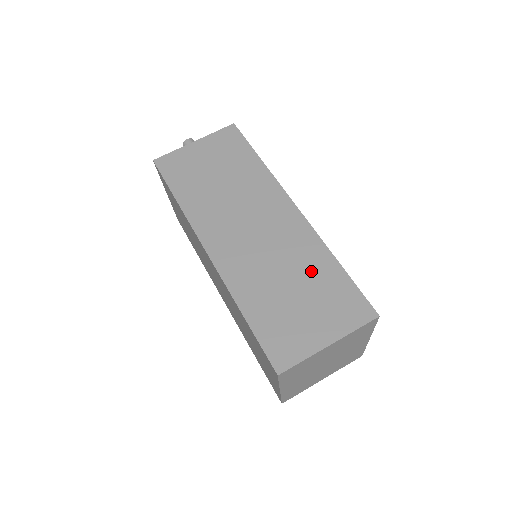
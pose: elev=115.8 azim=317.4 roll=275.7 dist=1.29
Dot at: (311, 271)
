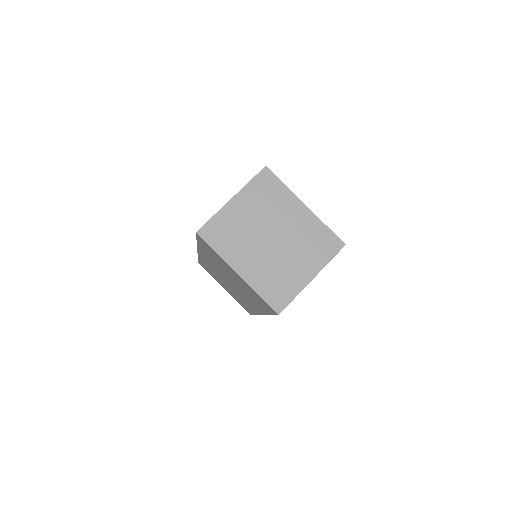
Dot at: occluded
